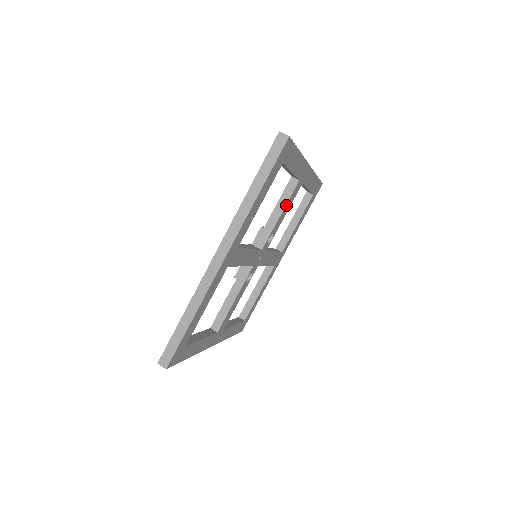
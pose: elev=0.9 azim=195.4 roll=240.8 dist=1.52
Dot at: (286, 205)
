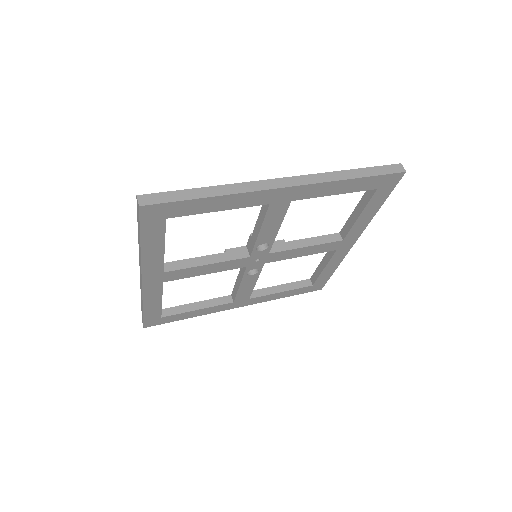
Dot at: (264, 224)
